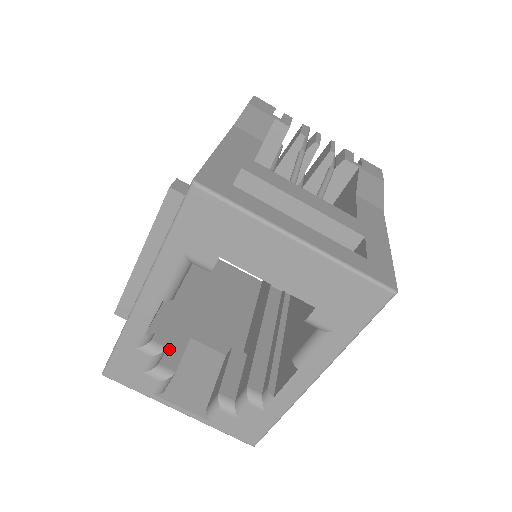
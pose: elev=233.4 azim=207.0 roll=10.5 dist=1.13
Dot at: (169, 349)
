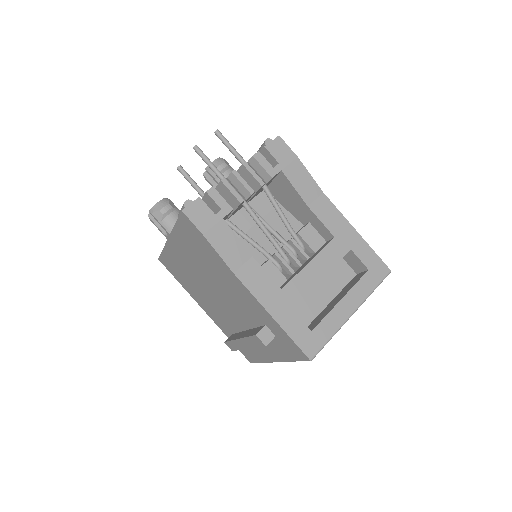
Dot at: occluded
